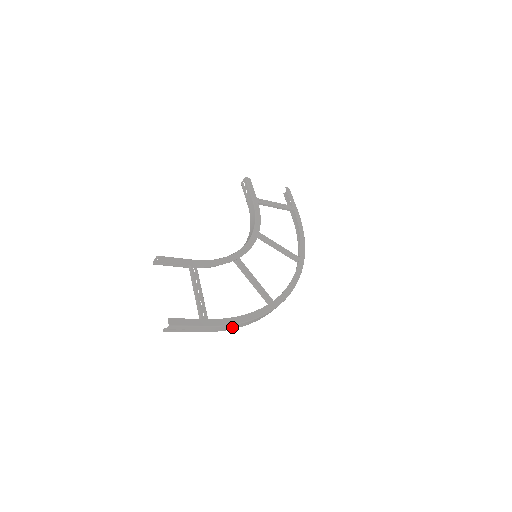
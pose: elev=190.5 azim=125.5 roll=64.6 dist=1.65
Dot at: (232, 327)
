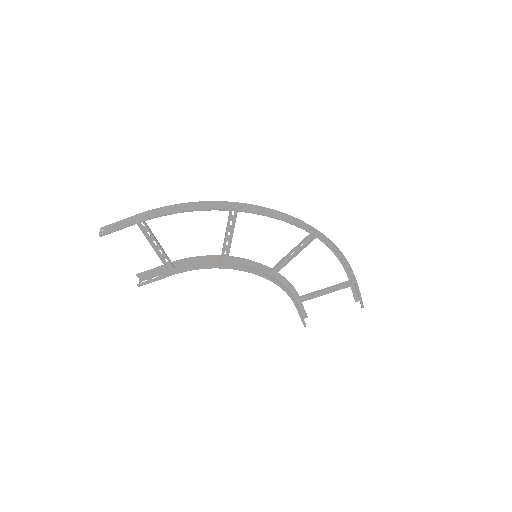
Dot at: (169, 210)
